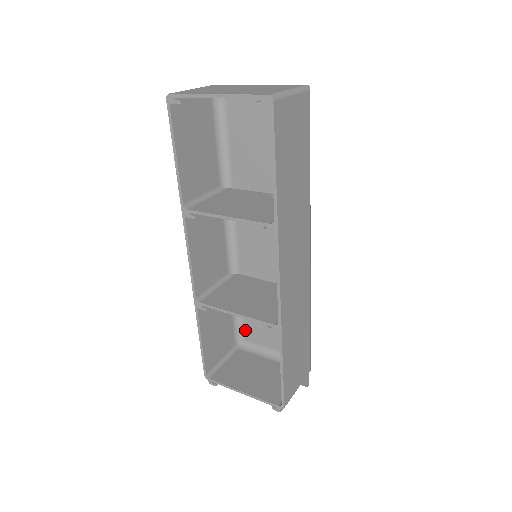
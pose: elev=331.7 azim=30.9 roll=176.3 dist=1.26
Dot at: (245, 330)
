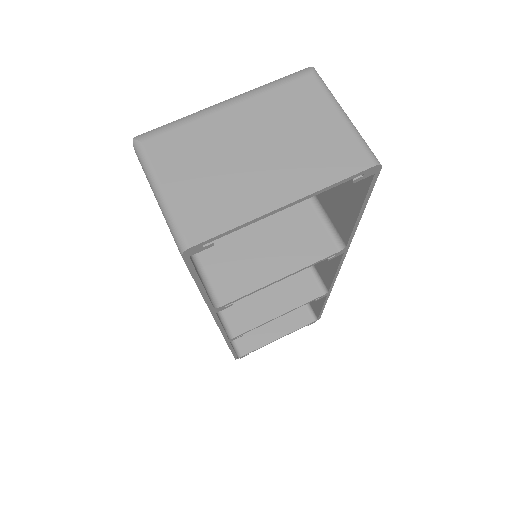
Dot at: occluded
